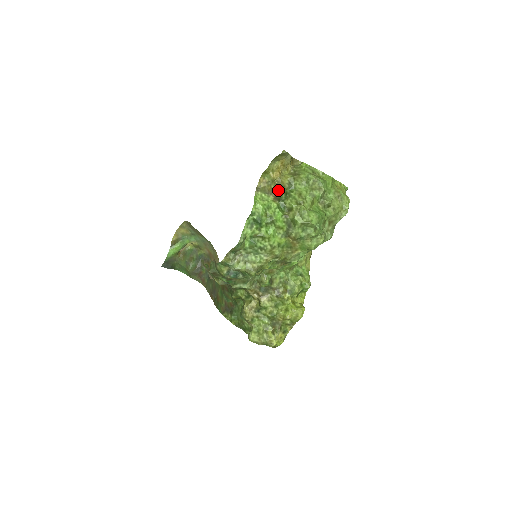
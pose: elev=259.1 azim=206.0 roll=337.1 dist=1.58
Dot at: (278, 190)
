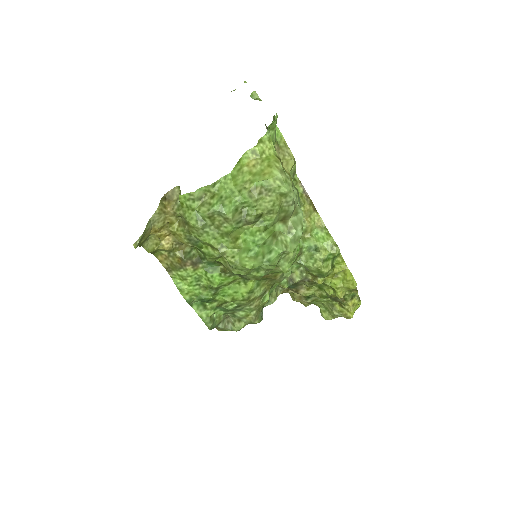
Dot at: (189, 247)
